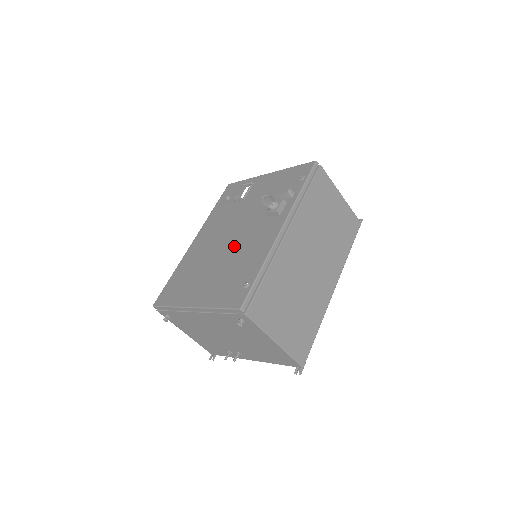
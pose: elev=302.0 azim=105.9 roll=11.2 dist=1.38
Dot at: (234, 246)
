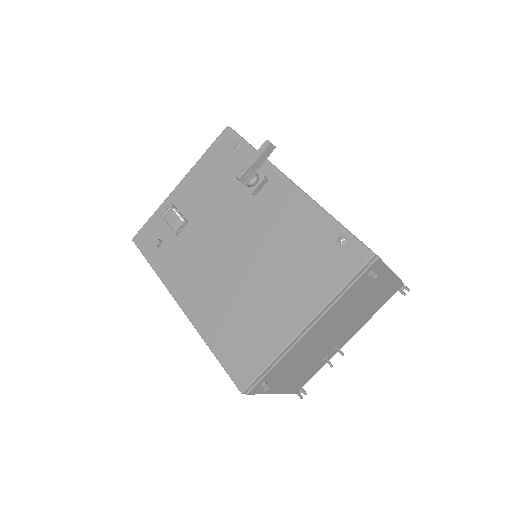
Dot at: (257, 247)
